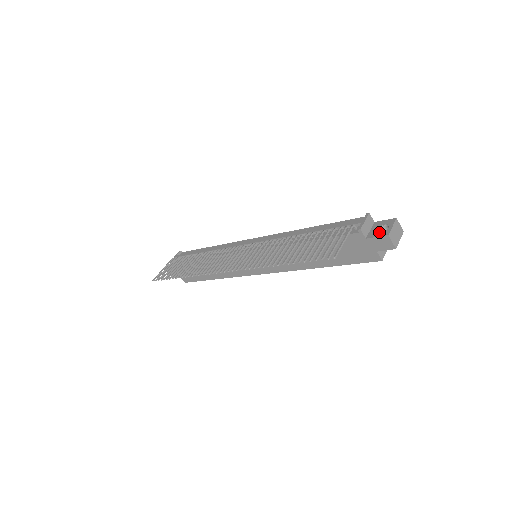
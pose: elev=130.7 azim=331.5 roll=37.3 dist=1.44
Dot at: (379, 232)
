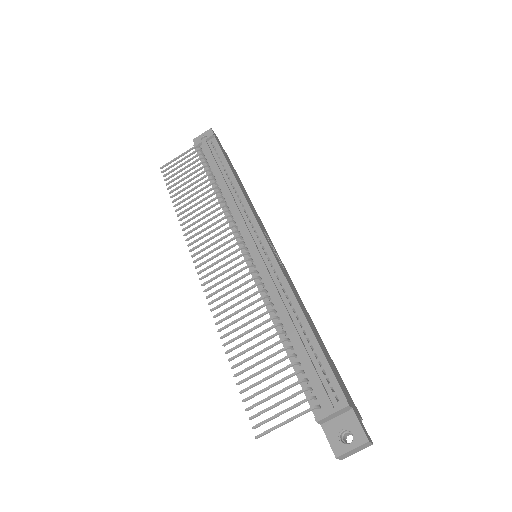
Dot at: (336, 437)
